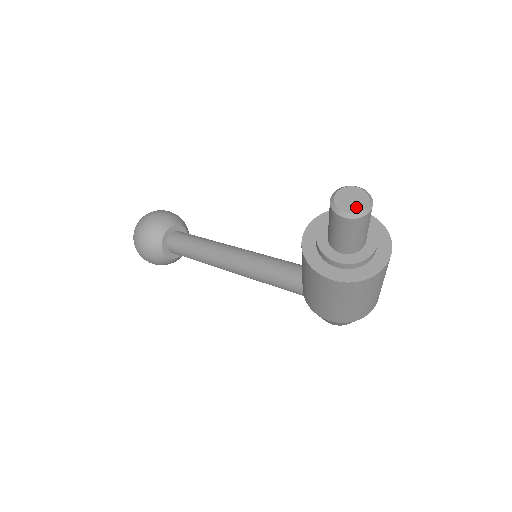
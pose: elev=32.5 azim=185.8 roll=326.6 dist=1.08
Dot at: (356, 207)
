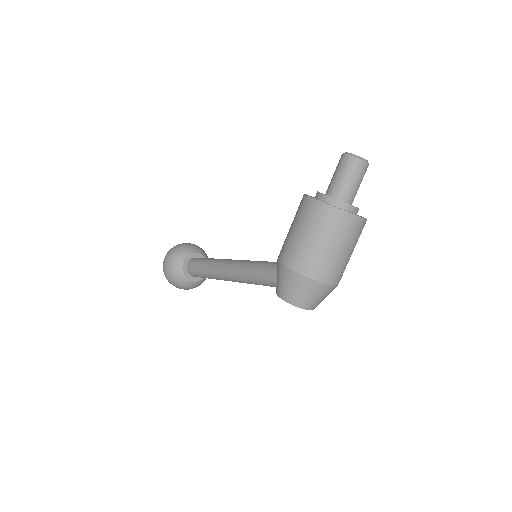
Dot at: (357, 156)
